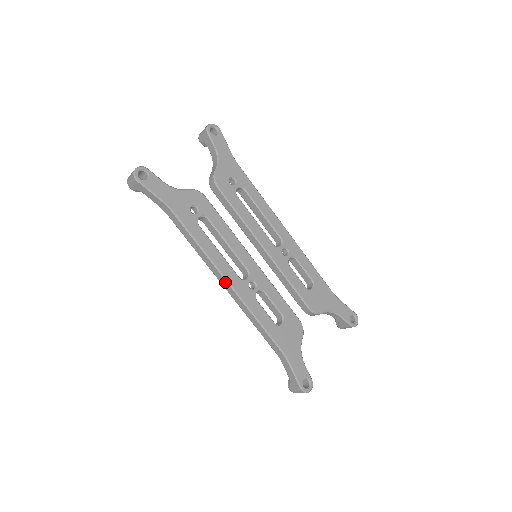
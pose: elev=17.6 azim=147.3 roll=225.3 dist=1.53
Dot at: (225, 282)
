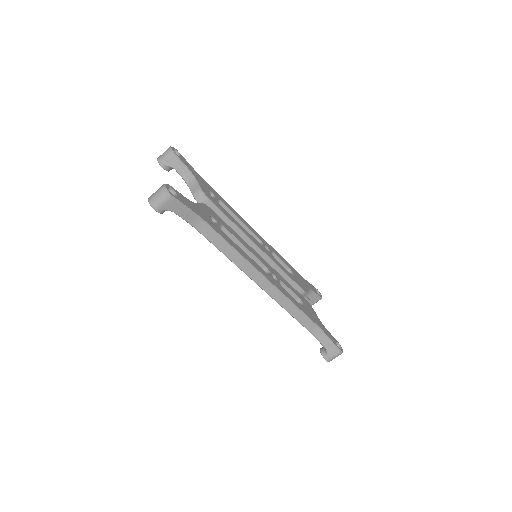
Dot at: (262, 279)
